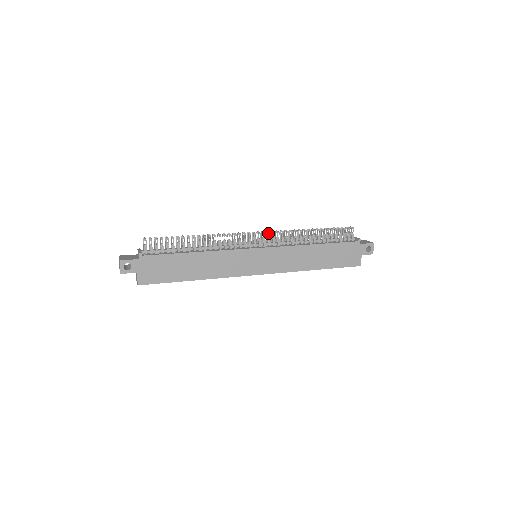
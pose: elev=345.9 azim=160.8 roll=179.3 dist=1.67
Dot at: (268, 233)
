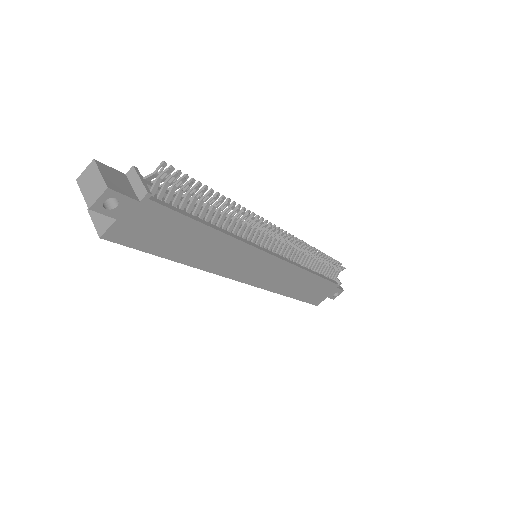
Dot at: (292, 240)
